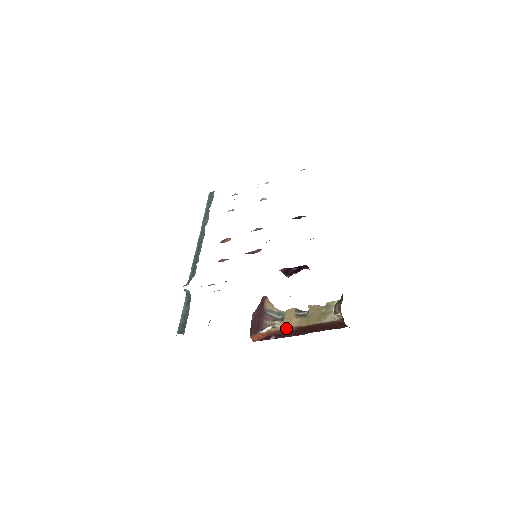
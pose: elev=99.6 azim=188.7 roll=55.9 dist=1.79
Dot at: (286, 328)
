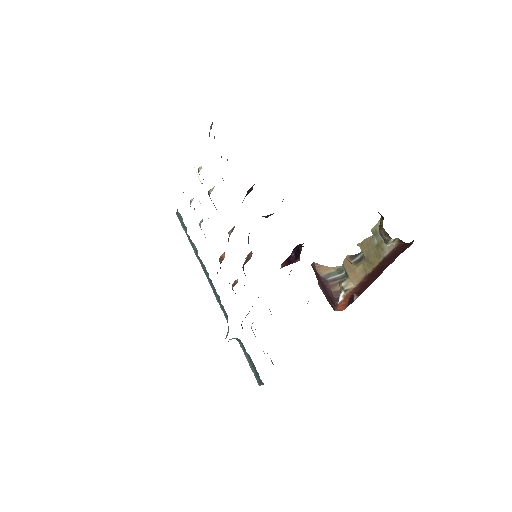
Dot at: (357, 284)
